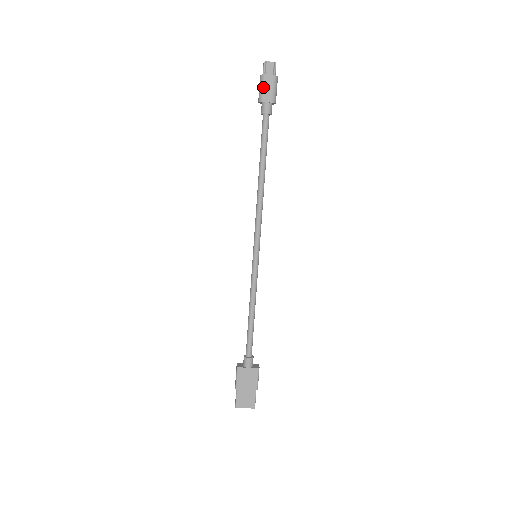
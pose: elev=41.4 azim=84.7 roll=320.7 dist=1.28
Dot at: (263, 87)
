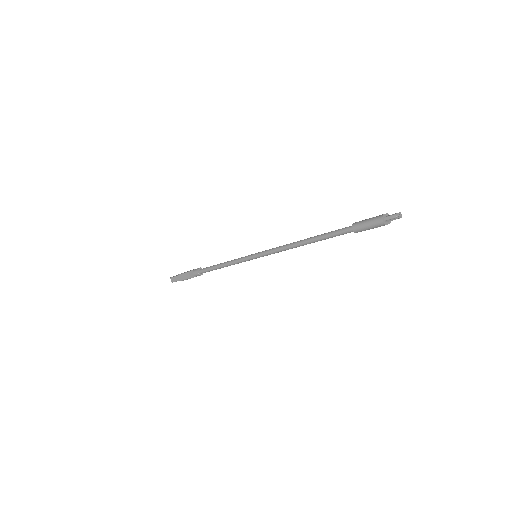
Dot at: occluded
